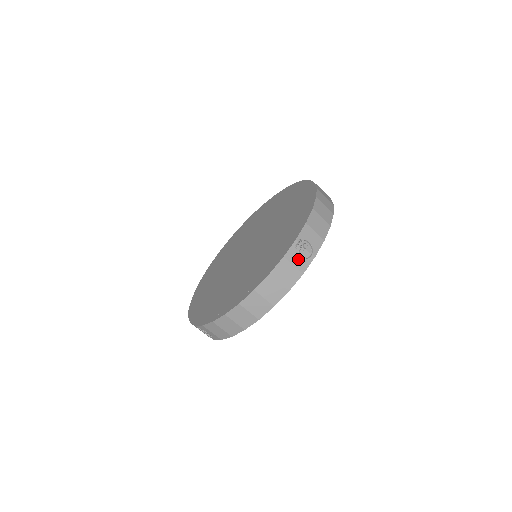
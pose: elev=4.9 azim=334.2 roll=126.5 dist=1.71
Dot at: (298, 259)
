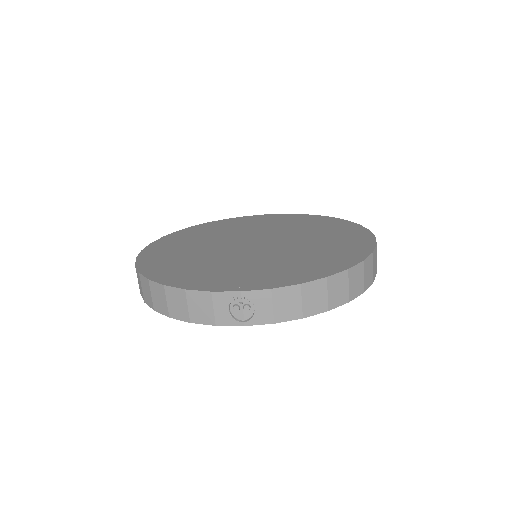
Dot at: occluded
